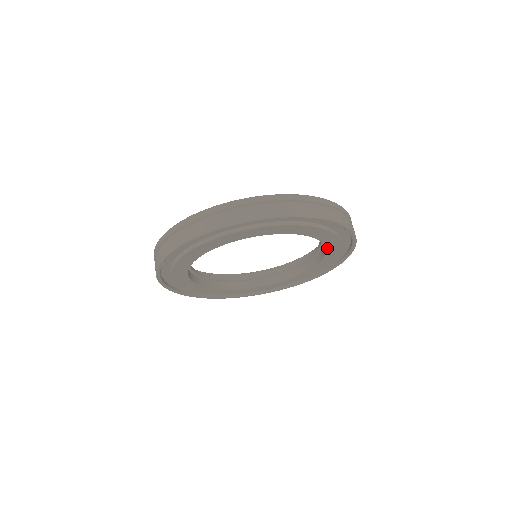
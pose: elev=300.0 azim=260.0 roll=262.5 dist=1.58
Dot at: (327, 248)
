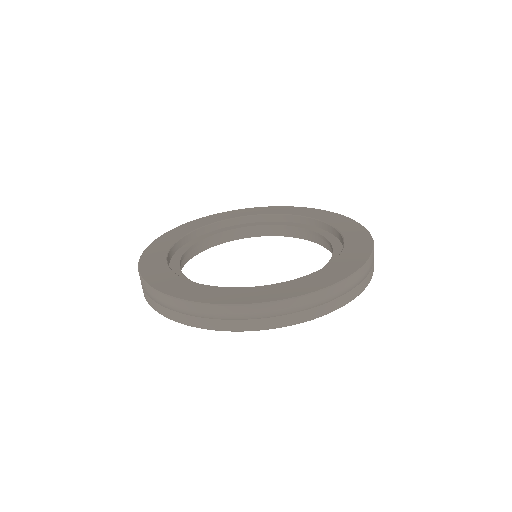
Dot at: occluded
